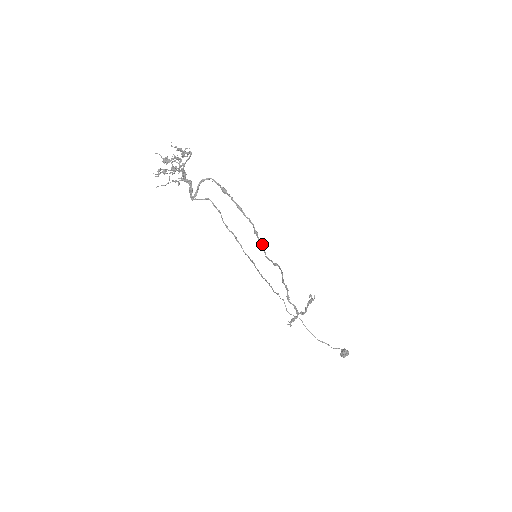
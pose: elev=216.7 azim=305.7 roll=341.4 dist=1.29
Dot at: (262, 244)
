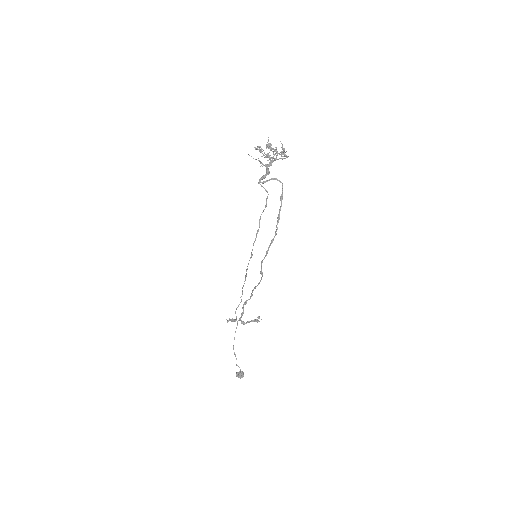
Dot at: occluded
